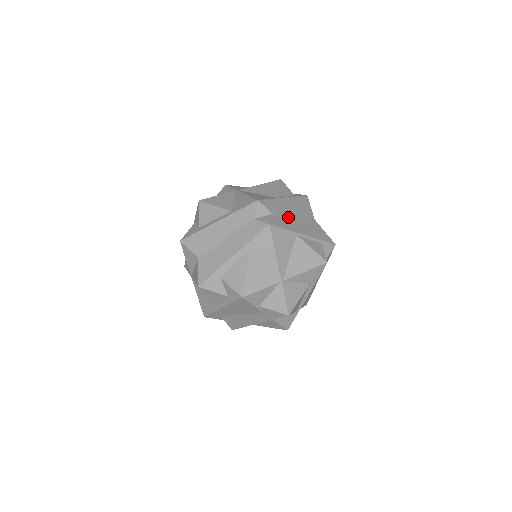
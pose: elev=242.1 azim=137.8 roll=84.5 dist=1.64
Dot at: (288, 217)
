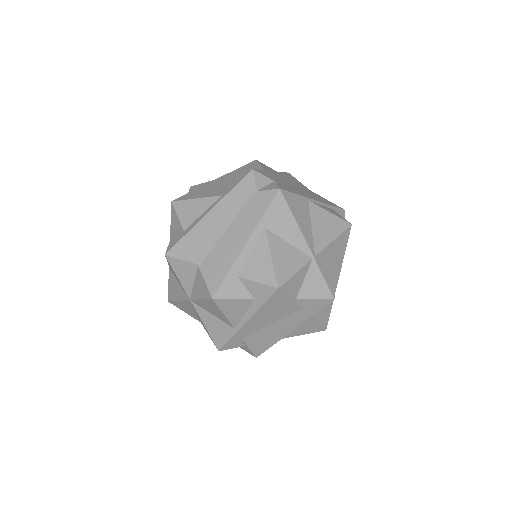
Dot at: (289, 186)
